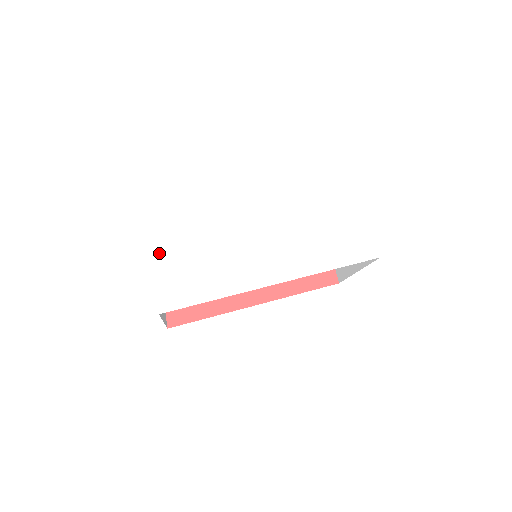
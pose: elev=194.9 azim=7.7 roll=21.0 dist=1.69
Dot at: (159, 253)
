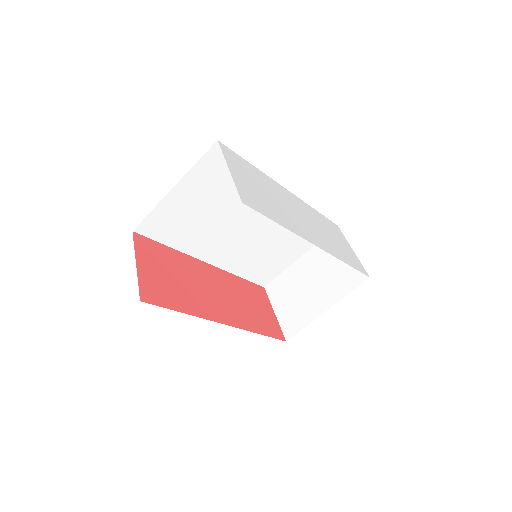
Dot at: (232, 167)
